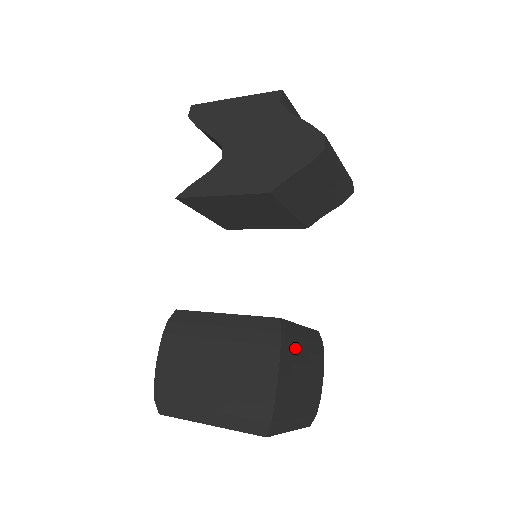
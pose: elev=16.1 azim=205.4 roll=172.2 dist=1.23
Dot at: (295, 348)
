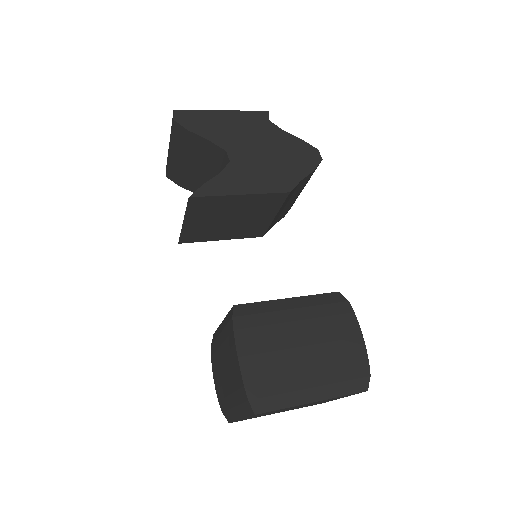
Dot at: occluded
